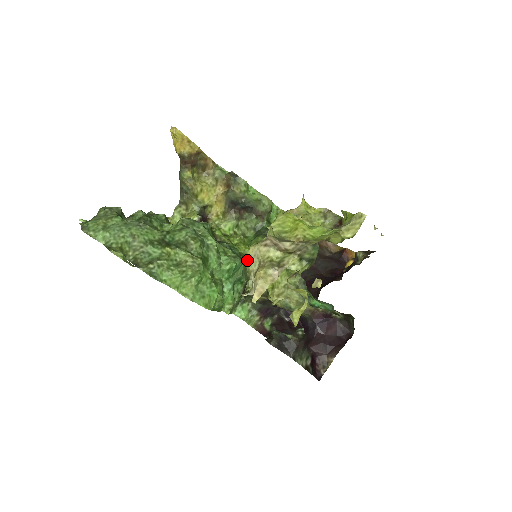
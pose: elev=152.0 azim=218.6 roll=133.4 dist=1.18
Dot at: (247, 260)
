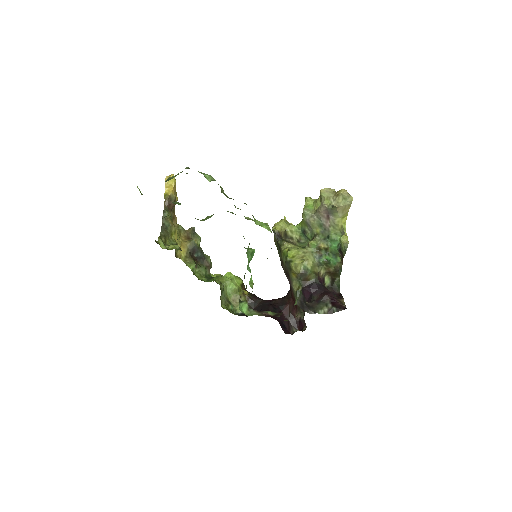
Dot at: (323, 194)
